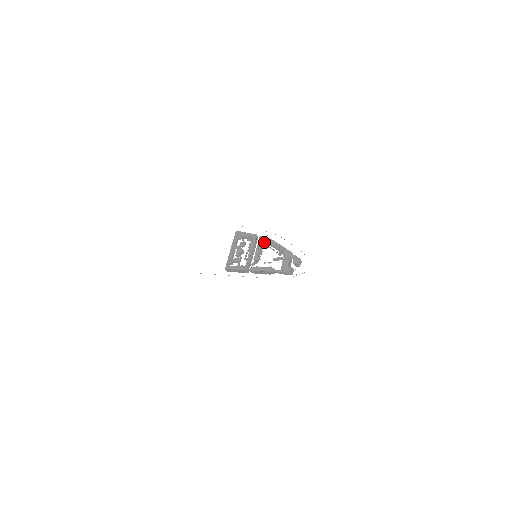
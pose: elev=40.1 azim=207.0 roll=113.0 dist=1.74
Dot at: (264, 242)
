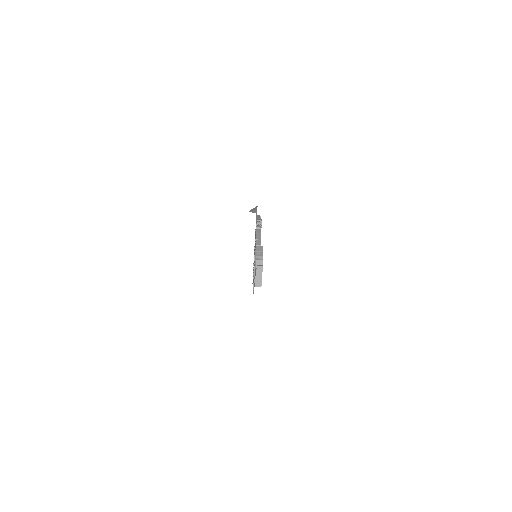
Dot at: occluded
